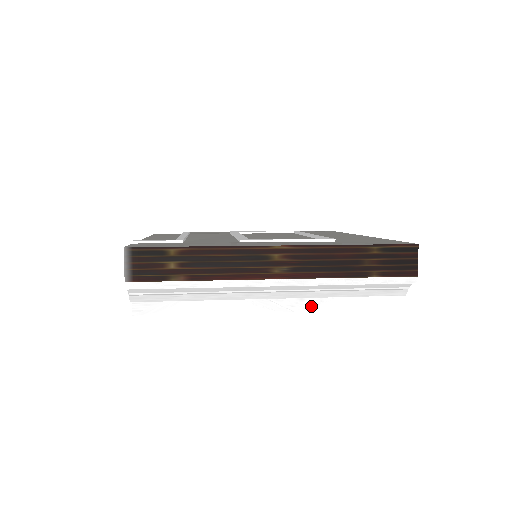
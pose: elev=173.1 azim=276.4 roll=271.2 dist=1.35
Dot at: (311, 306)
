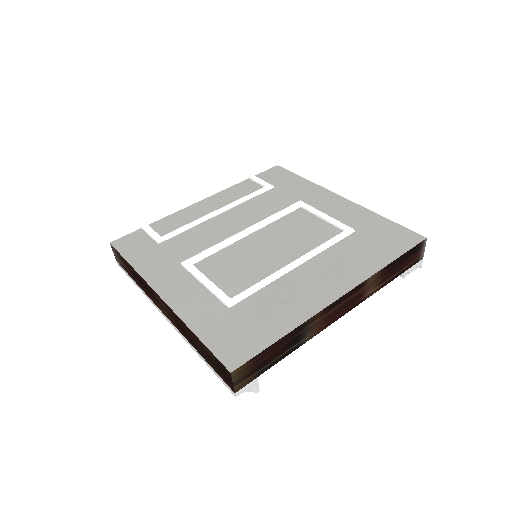
Dot at: occluded
